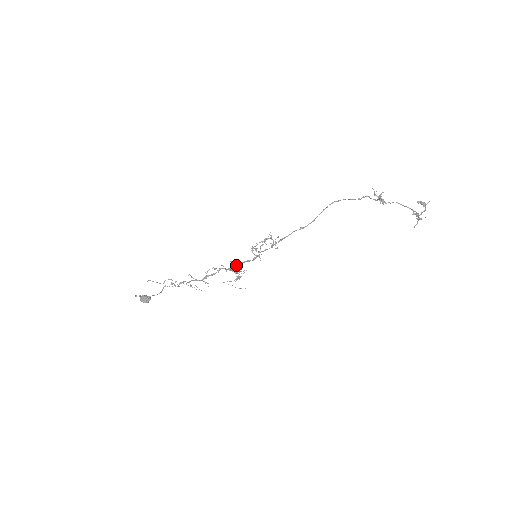
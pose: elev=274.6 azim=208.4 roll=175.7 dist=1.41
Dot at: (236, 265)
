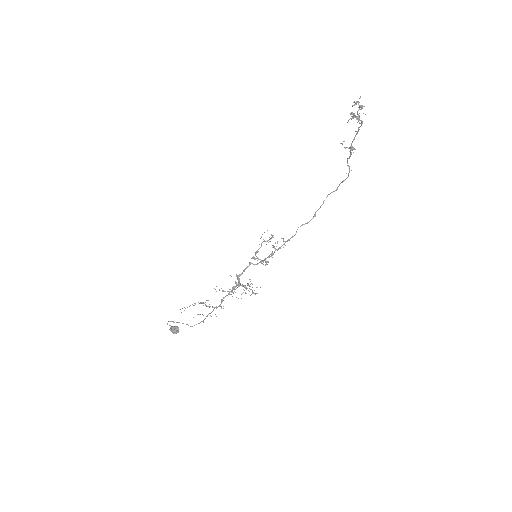
Dot at: (241, 273)
